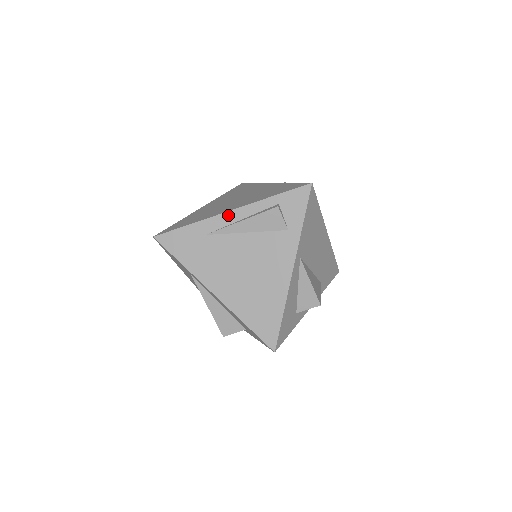
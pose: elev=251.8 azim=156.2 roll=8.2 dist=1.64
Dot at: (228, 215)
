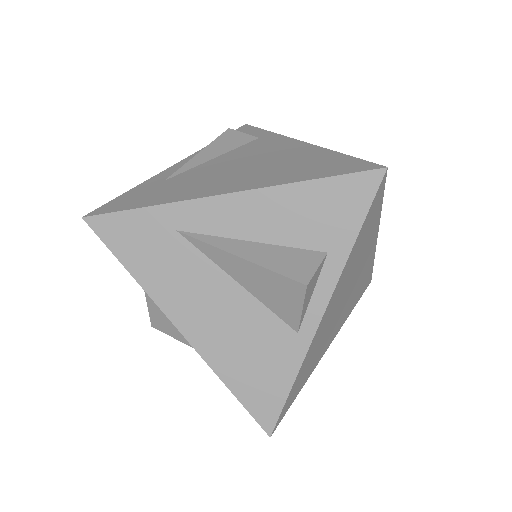
Dot at: (179, 164)
